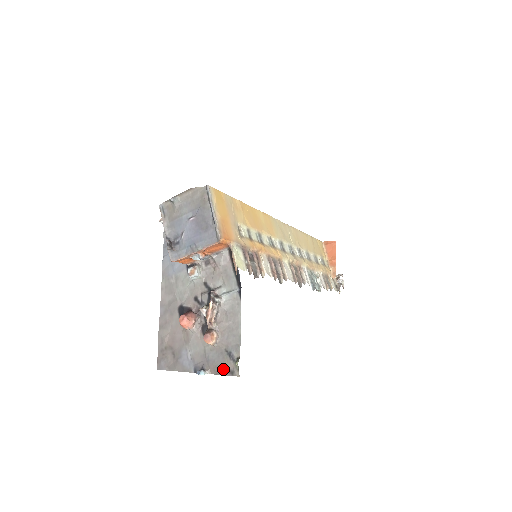
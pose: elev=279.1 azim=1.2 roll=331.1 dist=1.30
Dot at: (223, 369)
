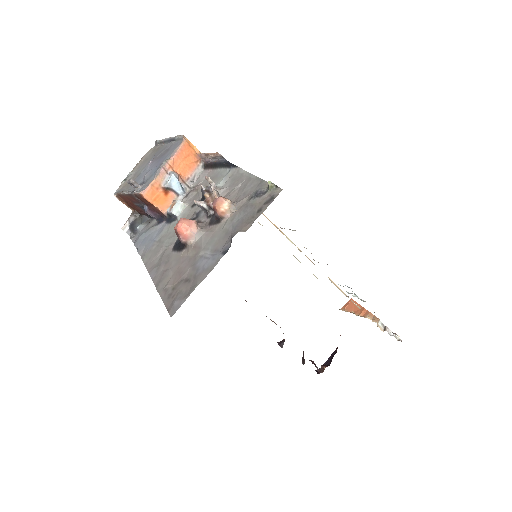
Dot at: (258, 210)
